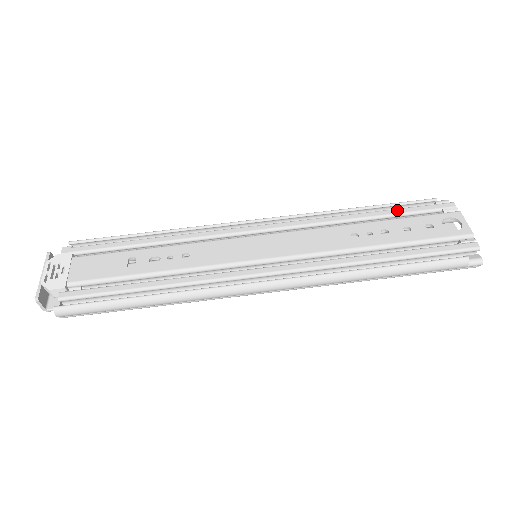
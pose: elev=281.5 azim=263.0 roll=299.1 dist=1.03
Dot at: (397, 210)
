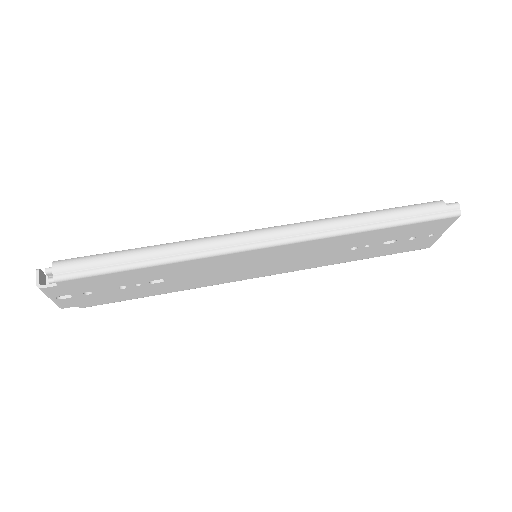
Dot at: occluded
